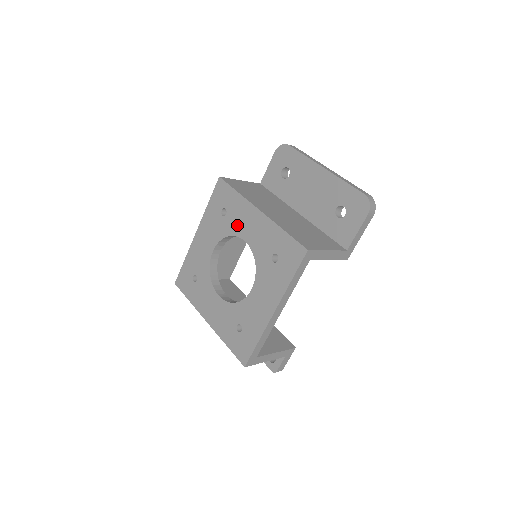
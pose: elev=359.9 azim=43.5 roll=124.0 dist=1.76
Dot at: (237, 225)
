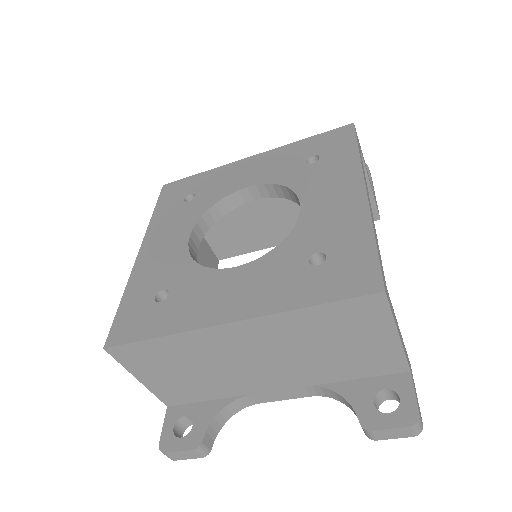
Dot at: (222, 188)
